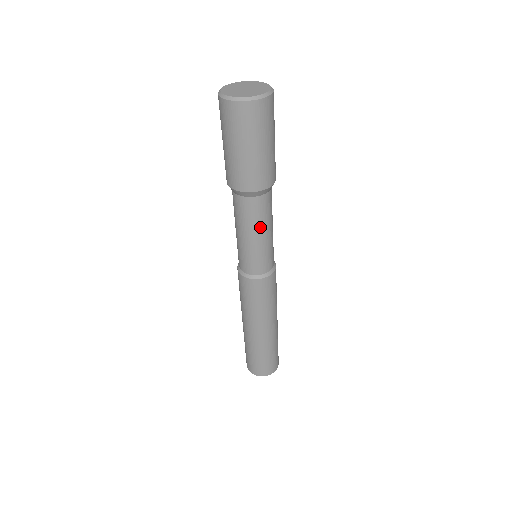
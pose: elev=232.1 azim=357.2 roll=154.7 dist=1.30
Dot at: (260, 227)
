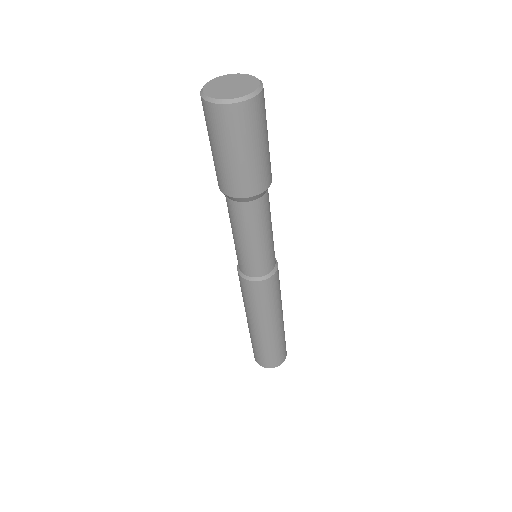
Dot at: (270, 222)
